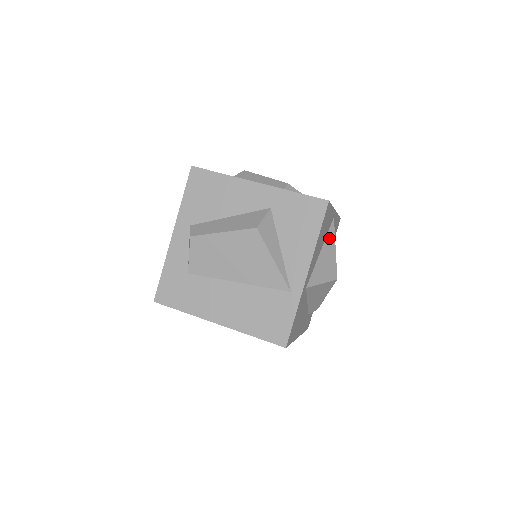
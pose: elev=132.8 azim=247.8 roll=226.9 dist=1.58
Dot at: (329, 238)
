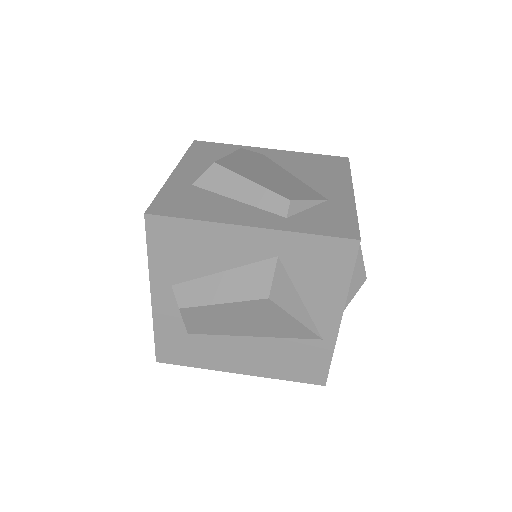
Dot at: occluded
